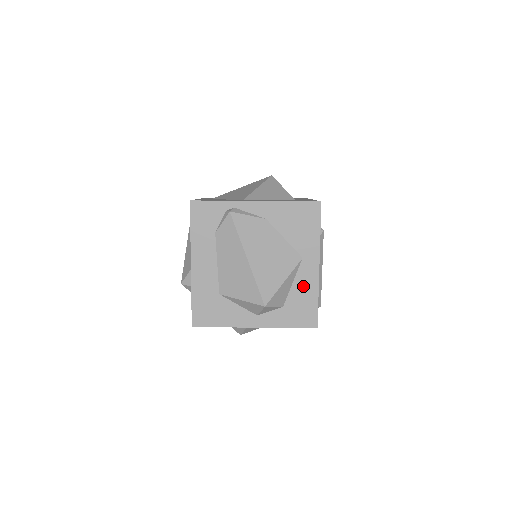
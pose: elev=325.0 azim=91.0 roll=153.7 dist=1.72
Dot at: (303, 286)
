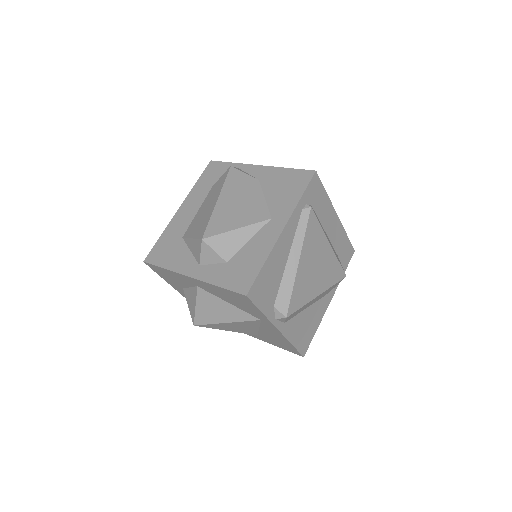
Dot at: (257, 246)
